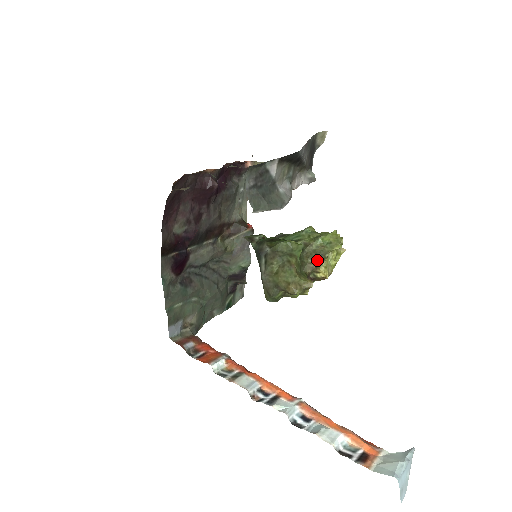
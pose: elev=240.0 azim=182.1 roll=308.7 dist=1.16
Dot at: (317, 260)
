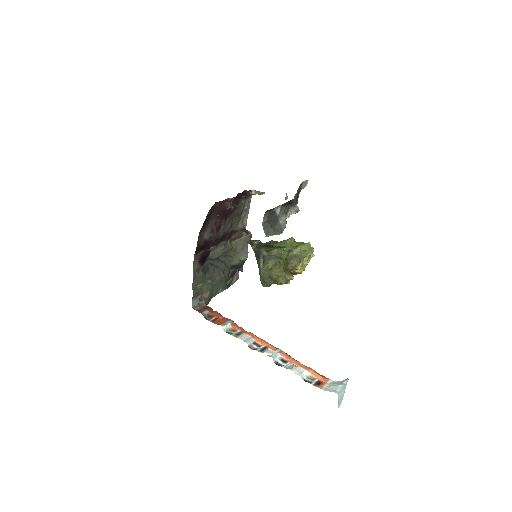
Dot at: (296, 261)
